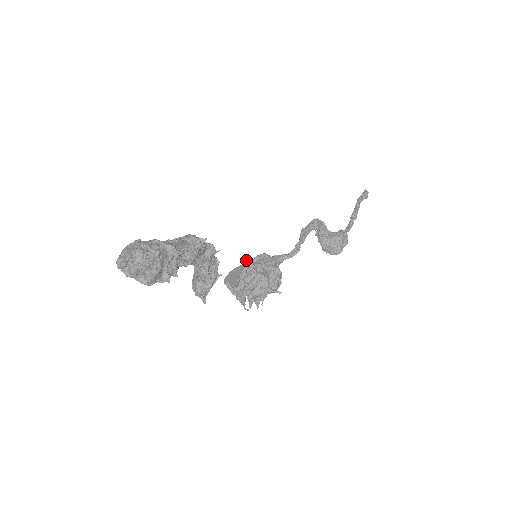
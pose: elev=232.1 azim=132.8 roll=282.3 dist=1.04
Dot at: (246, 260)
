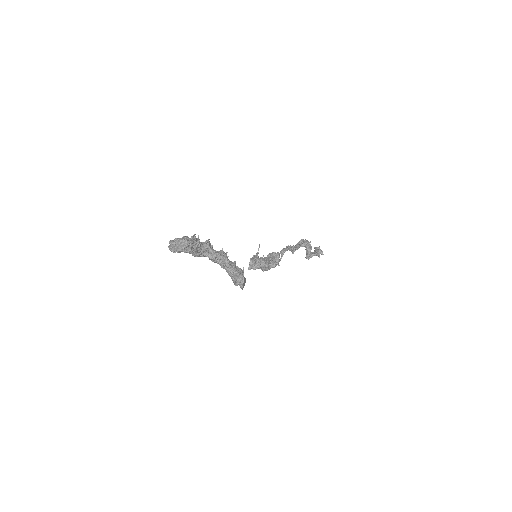
Dot at: occluded
